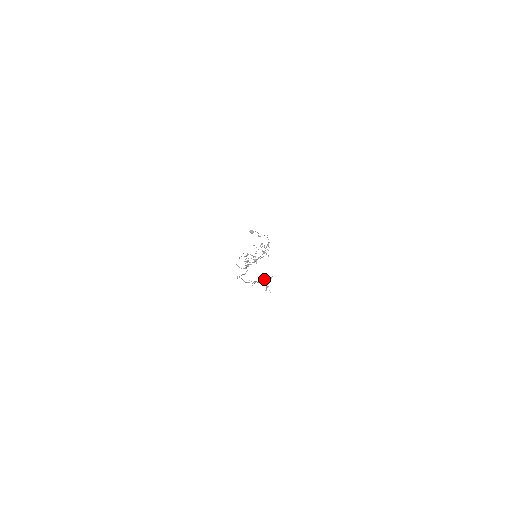
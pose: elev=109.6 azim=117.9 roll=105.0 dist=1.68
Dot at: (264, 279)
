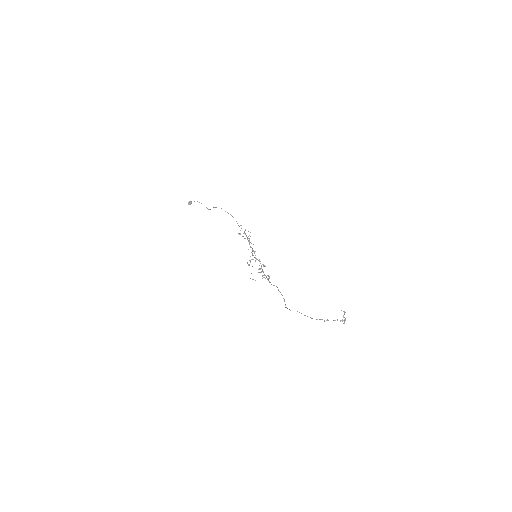
Dot at: occluded
